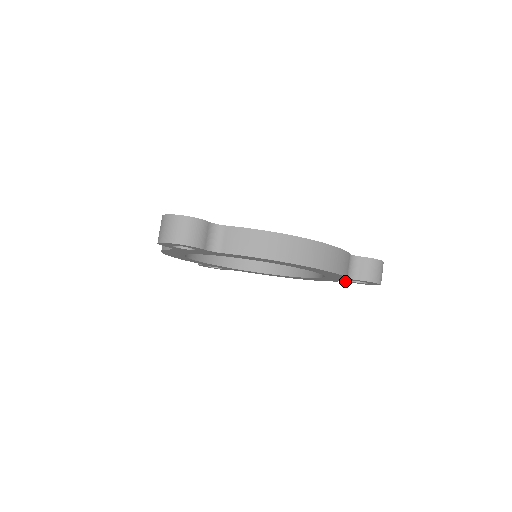
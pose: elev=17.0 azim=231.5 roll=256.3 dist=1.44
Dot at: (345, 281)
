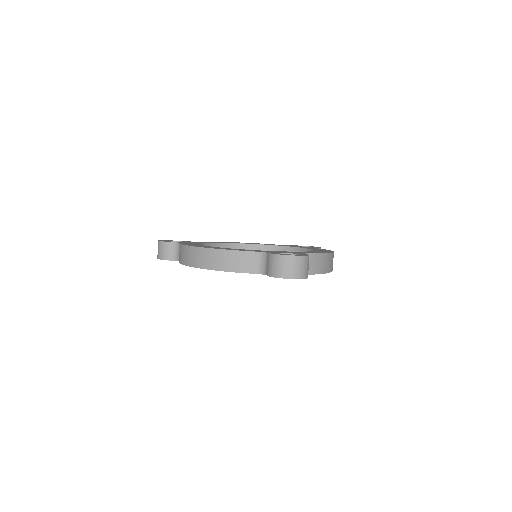
Dot at: occluded
